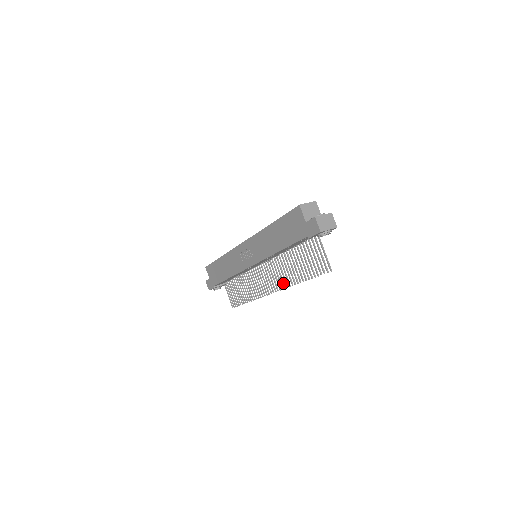
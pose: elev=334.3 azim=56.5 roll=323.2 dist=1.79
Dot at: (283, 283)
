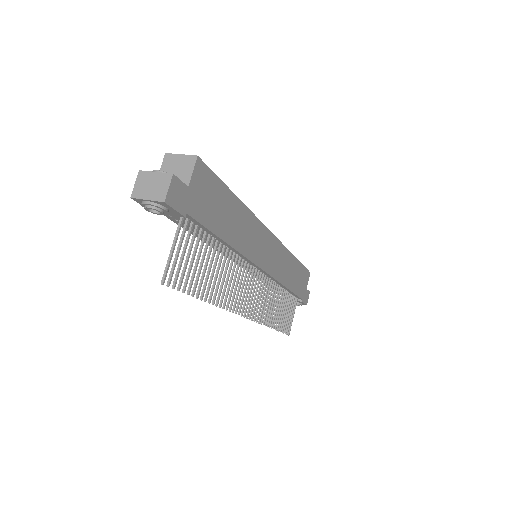
Dot at: (231, 302)
